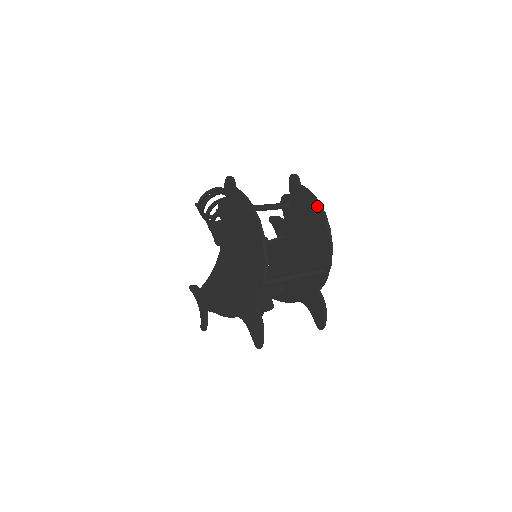
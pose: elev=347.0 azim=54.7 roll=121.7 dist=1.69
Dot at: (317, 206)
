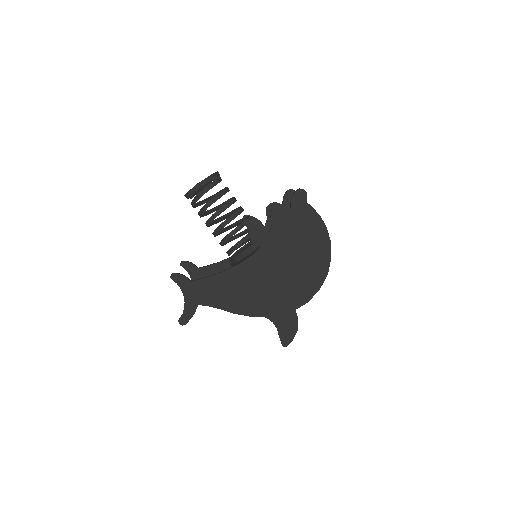
Dot at: occluded
